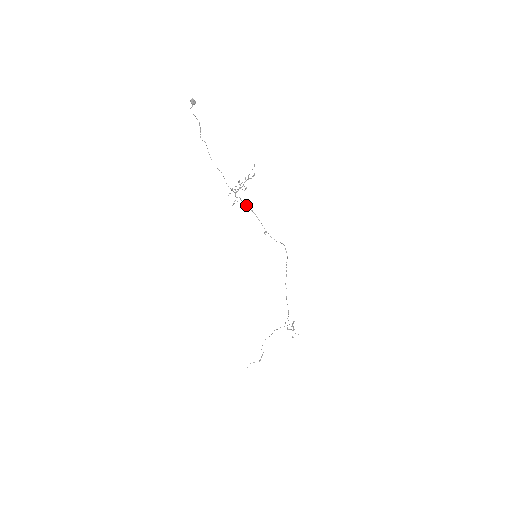
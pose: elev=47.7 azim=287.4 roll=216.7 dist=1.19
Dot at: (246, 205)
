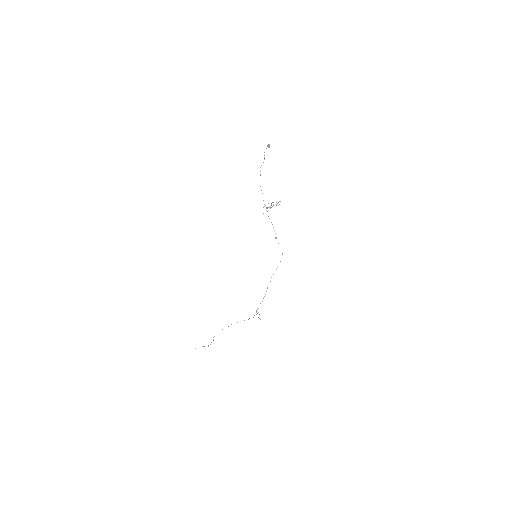
Dot at: occluded
